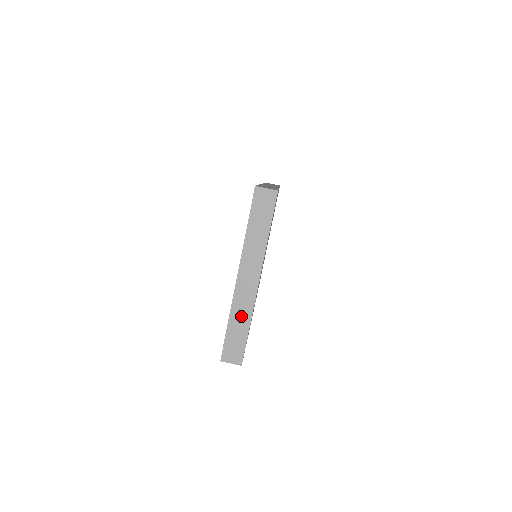
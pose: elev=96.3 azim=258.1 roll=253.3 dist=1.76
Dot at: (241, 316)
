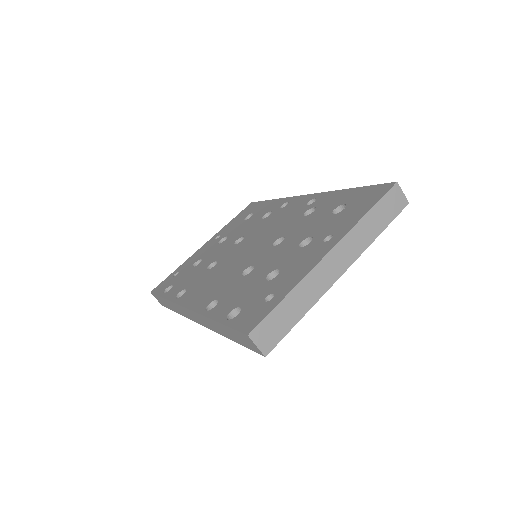
Dot at: (304, 297)
